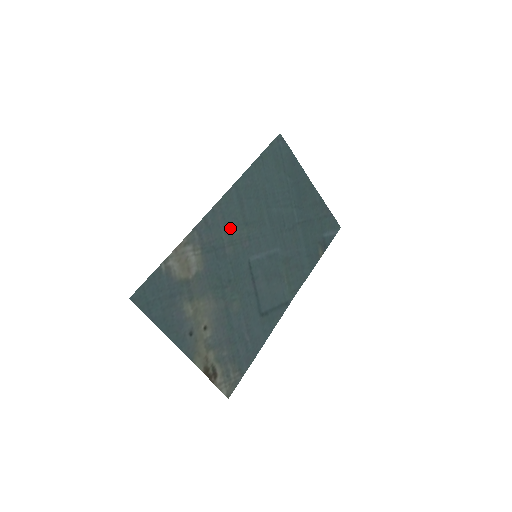
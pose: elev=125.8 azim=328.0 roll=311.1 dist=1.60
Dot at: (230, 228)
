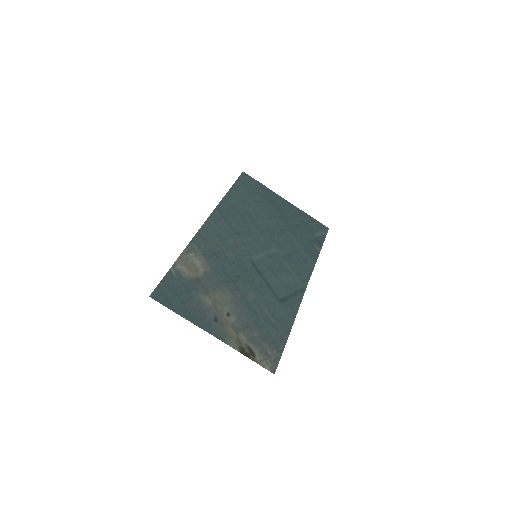
Dot at: (224, 238)
